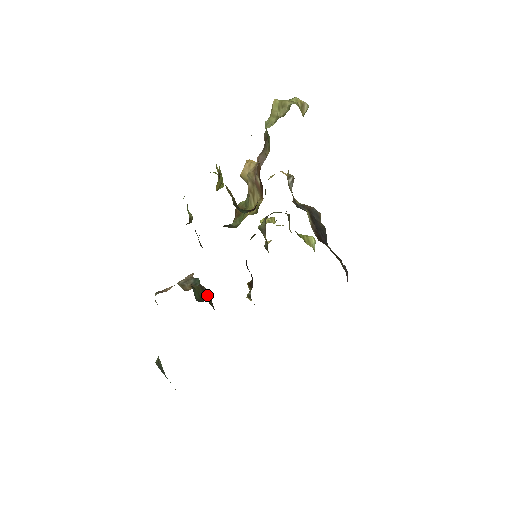
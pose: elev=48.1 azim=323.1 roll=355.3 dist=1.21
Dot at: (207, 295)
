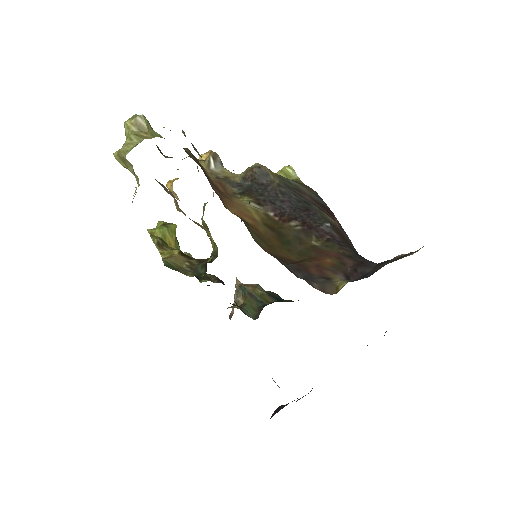
Dot at: (260, 295)
